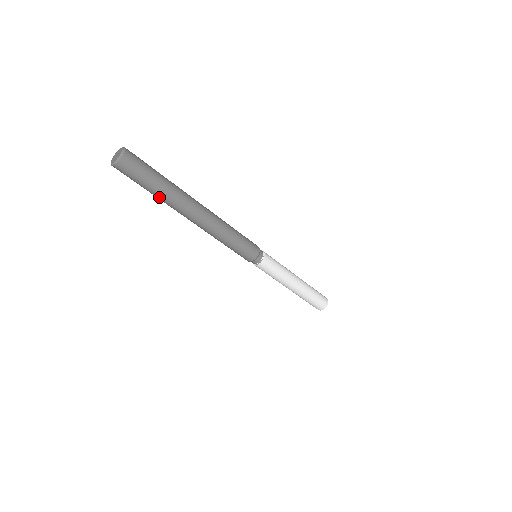
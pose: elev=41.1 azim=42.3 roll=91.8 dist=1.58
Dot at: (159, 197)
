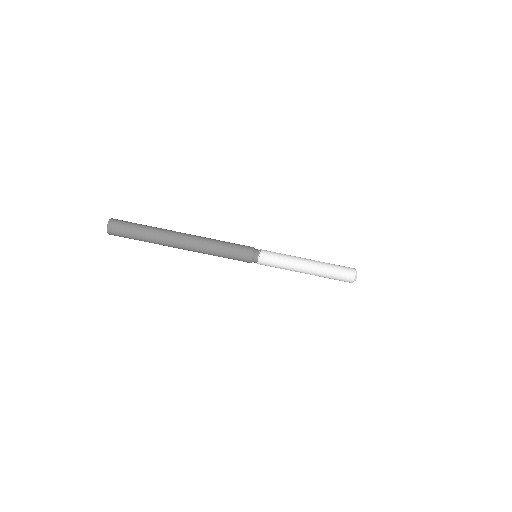
Dot at: (149, 239)
